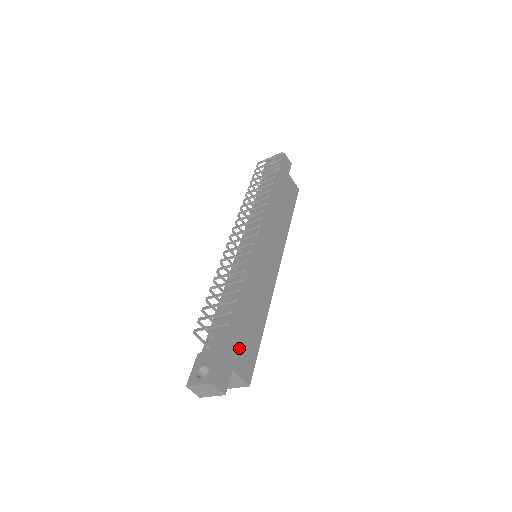
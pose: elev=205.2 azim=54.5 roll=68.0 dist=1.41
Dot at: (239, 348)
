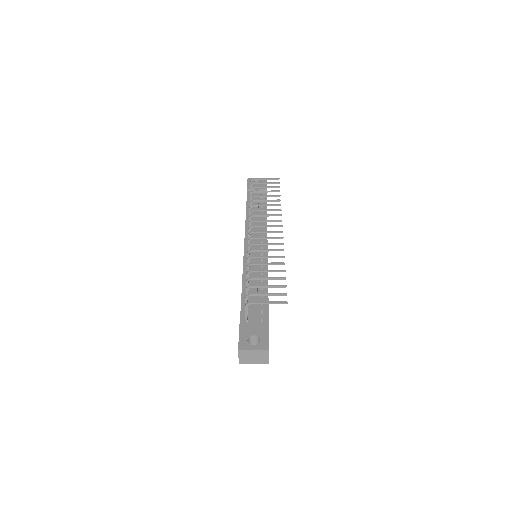
Dot at: occluded
